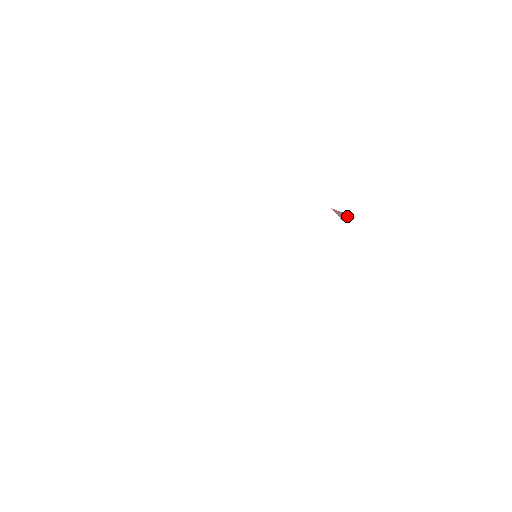
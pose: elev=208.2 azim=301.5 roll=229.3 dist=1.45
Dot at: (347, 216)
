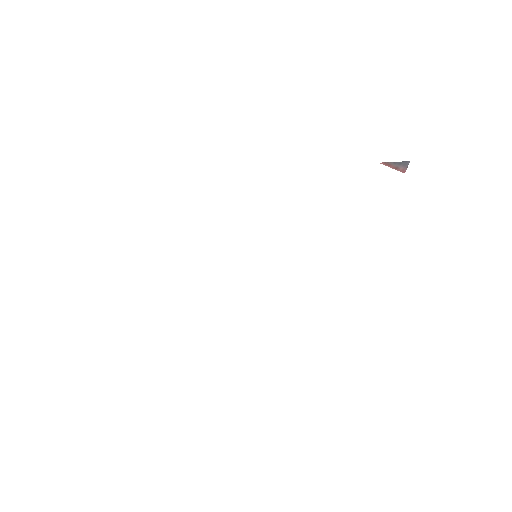
Dot at: (405, 164)
